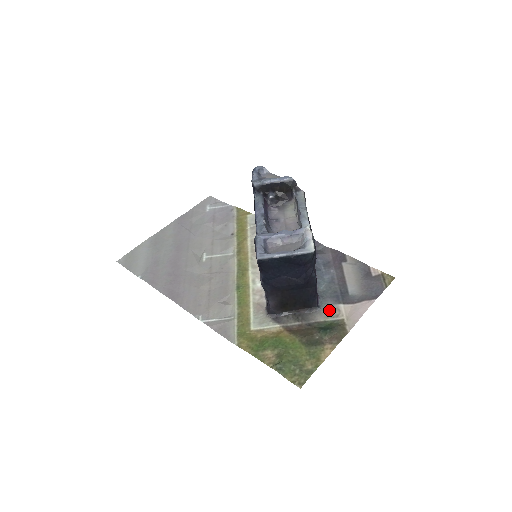
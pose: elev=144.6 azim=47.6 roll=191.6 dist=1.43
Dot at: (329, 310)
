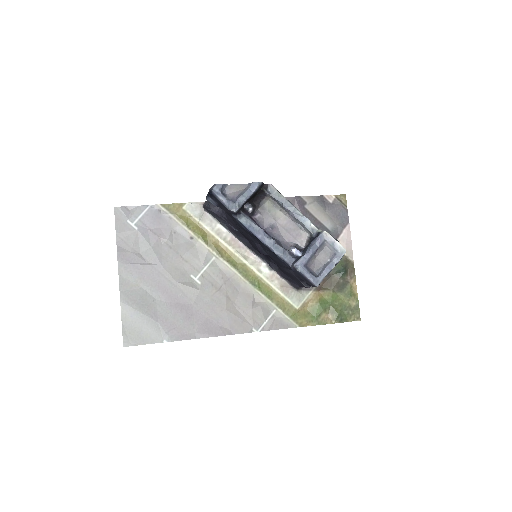
Dot at: occluded
